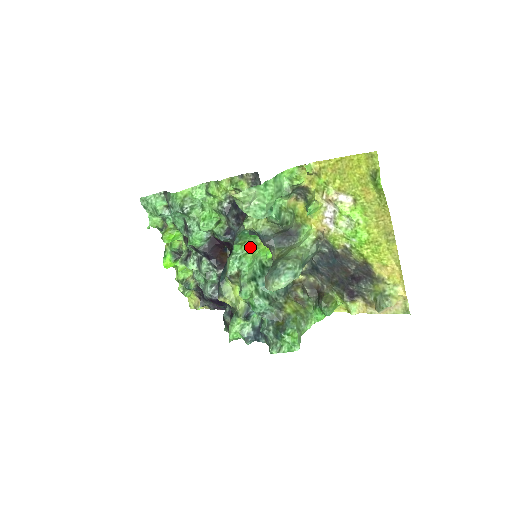
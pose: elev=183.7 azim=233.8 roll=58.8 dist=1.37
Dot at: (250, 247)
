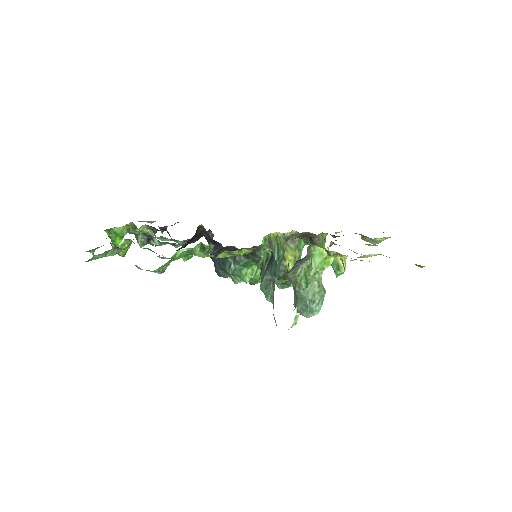
Dot at: (258, 269)
